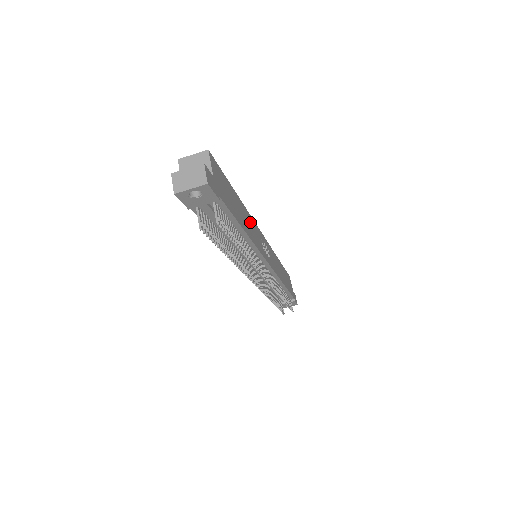
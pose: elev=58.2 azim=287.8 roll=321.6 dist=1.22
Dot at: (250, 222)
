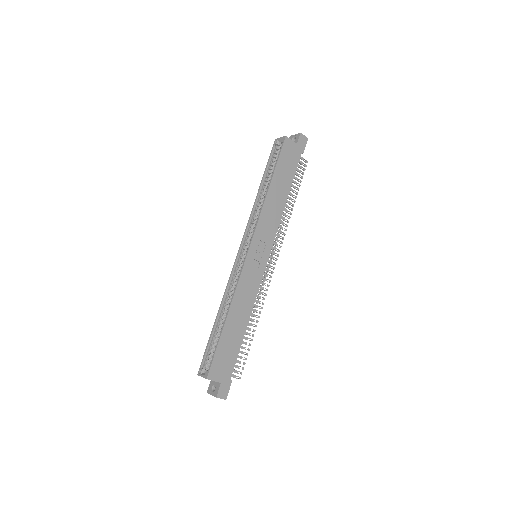
Dot at: (241, 296)
